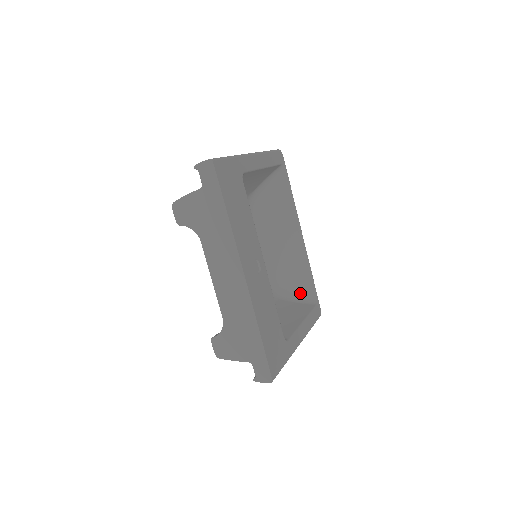
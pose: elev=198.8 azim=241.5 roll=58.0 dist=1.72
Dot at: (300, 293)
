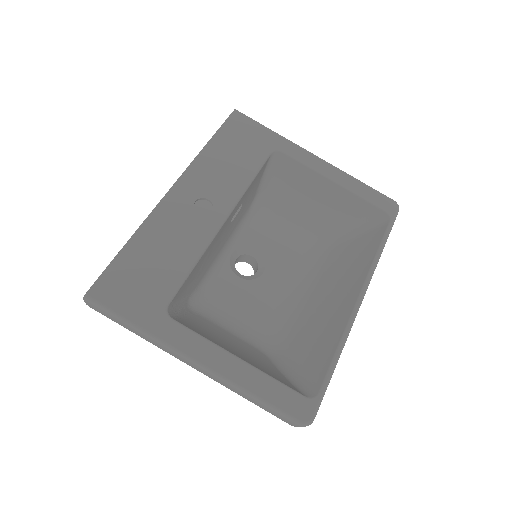
Dot at: (302, 372)
